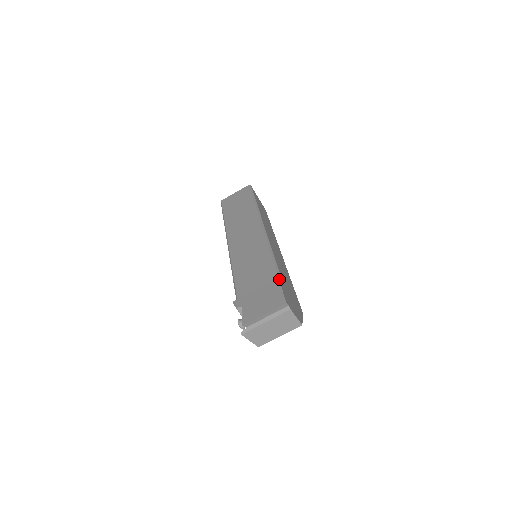
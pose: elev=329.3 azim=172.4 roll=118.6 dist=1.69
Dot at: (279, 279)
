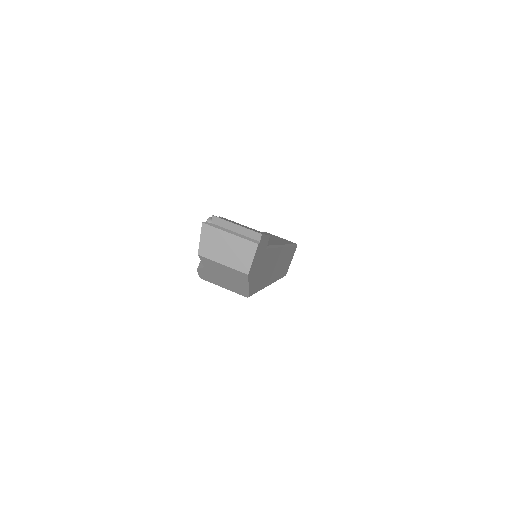
Dot at: occluded
